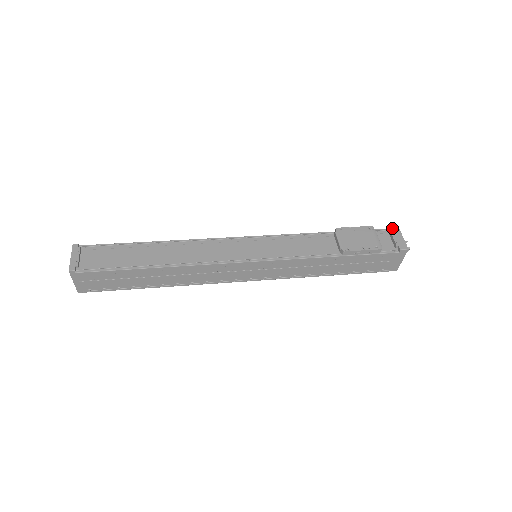
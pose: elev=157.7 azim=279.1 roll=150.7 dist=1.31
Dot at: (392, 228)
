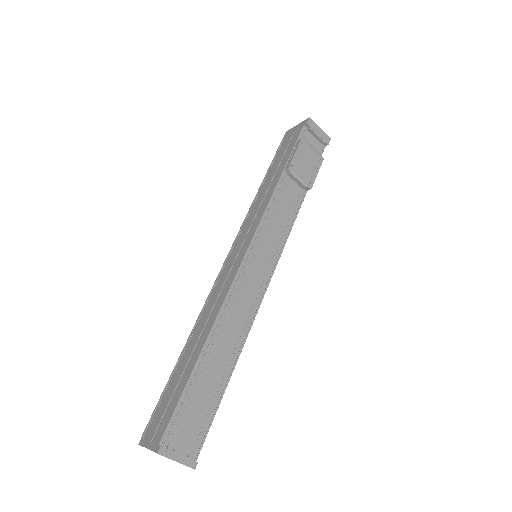
Dot at: (310, 125)
